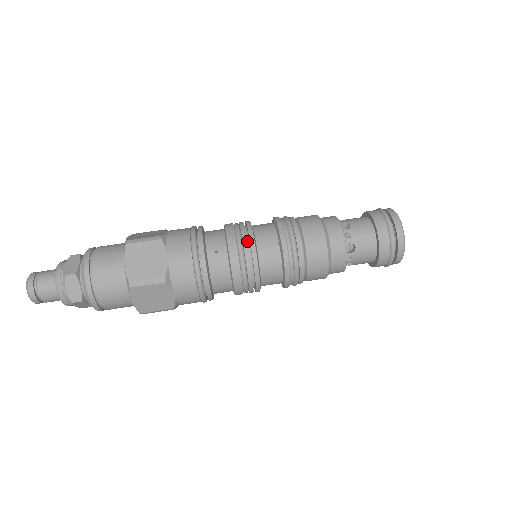
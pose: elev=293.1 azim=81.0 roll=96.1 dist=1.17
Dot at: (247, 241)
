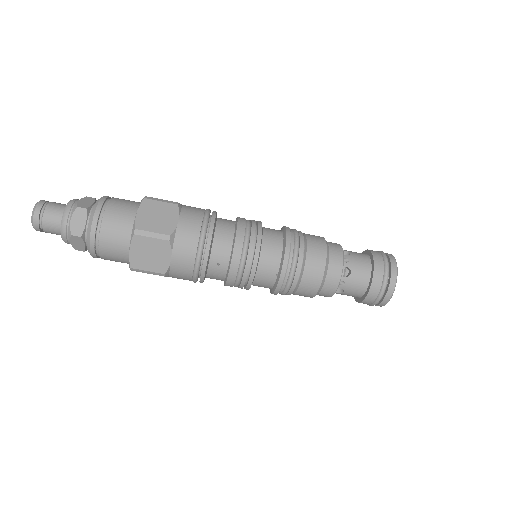
Dot at: (250, 264)
